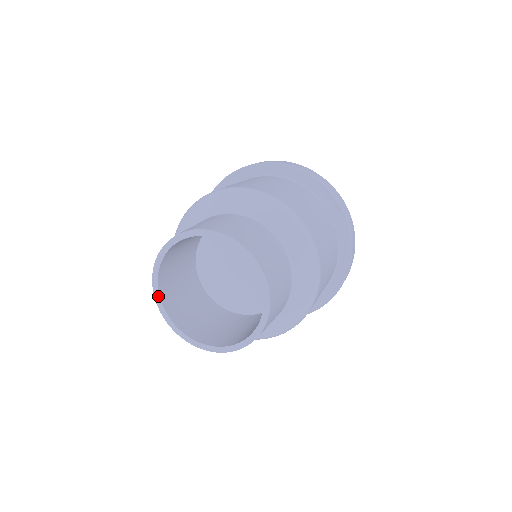
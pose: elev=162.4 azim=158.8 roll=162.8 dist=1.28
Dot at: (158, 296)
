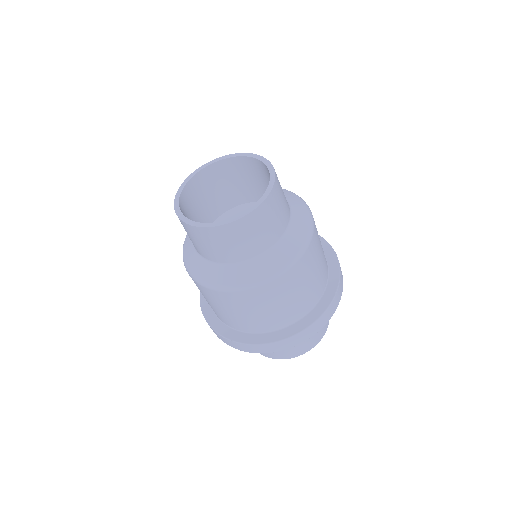
Dot at: (178, 205)
